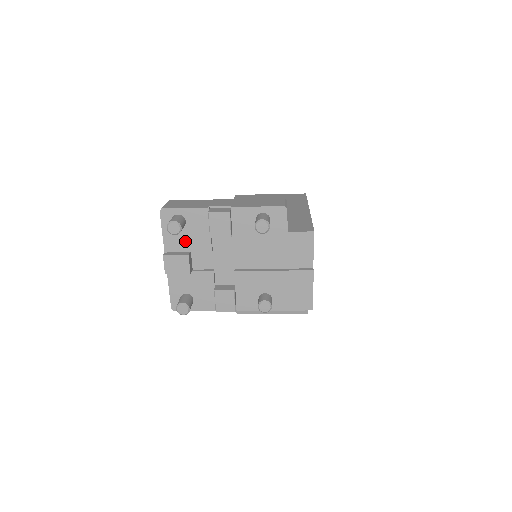
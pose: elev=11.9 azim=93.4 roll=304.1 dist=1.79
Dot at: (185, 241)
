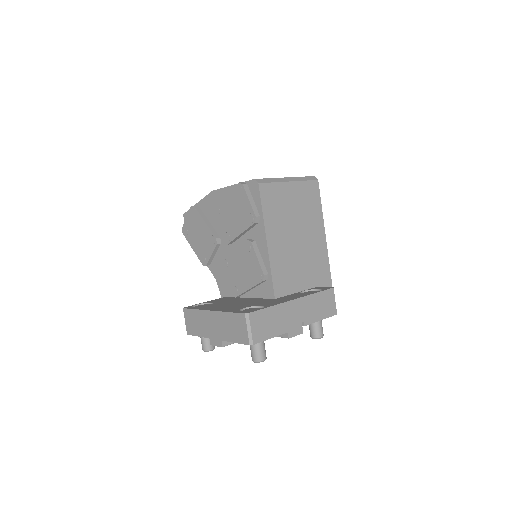
Dot at: occluded
